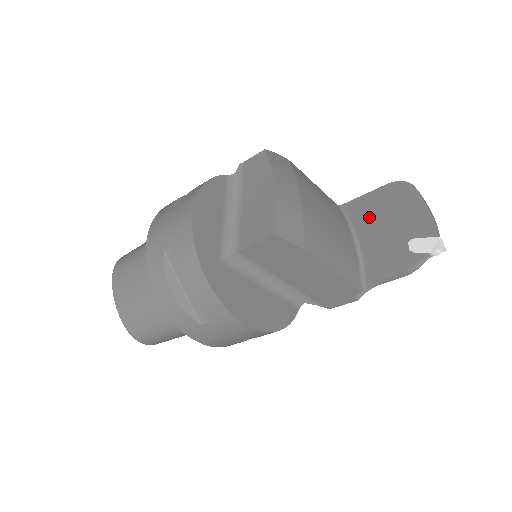
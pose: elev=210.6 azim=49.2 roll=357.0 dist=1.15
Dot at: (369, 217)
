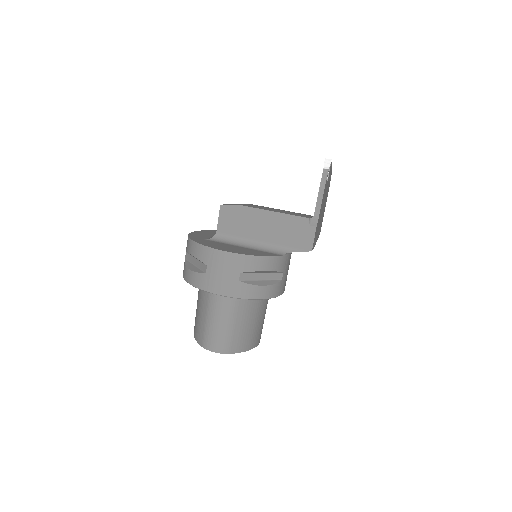
Dot at: occluded
